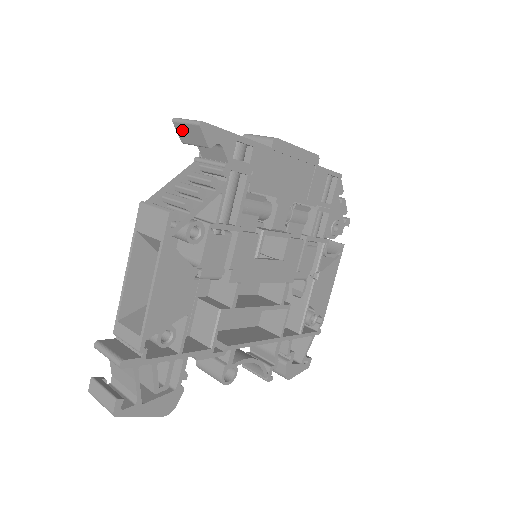
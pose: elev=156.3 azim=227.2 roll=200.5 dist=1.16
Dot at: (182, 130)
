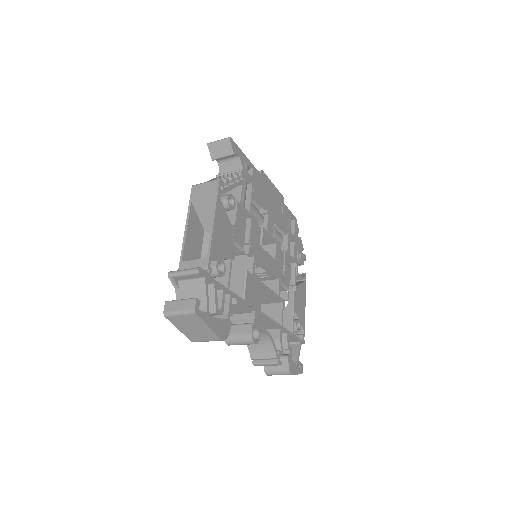
Dot at: (214, 148)
